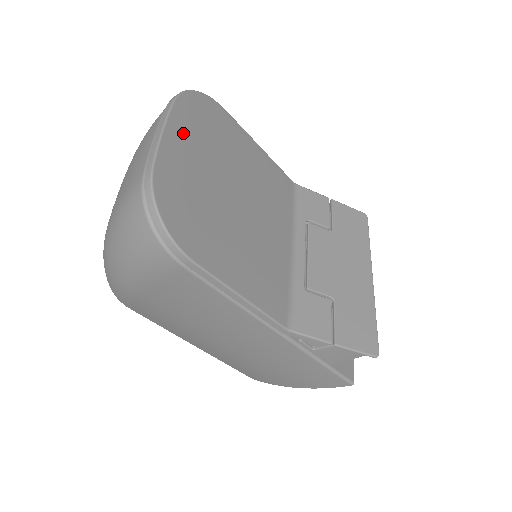
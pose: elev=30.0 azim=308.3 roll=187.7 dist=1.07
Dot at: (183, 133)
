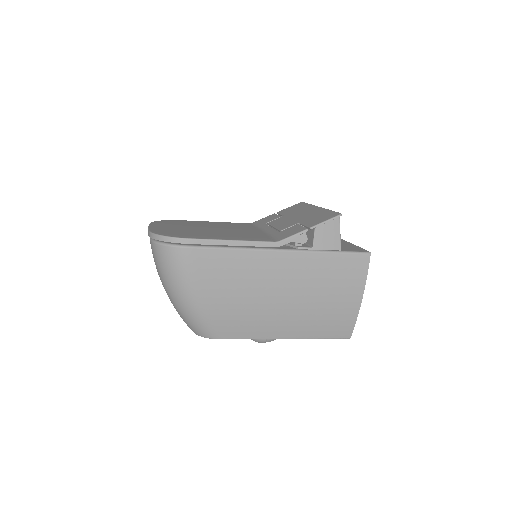
Dot at: occluded
